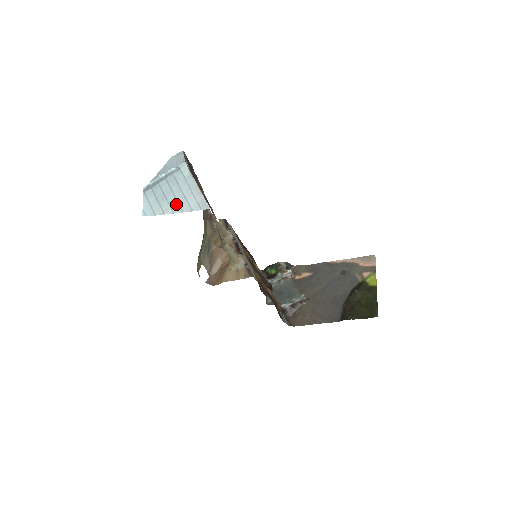
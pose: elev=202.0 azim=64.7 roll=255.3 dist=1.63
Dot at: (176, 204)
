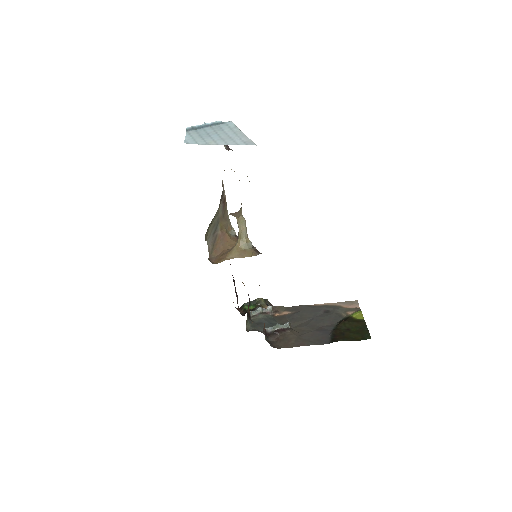
Dot at: (221, 140)
